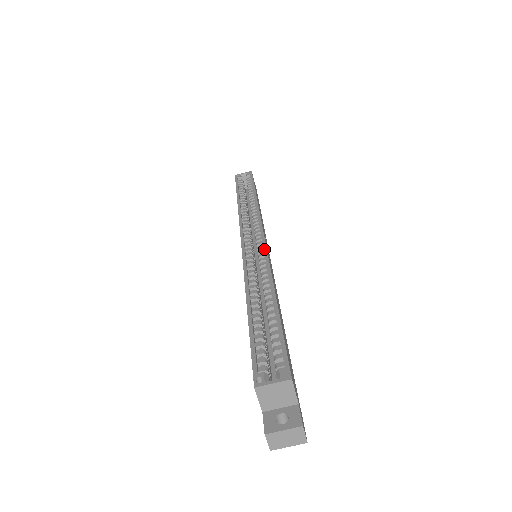
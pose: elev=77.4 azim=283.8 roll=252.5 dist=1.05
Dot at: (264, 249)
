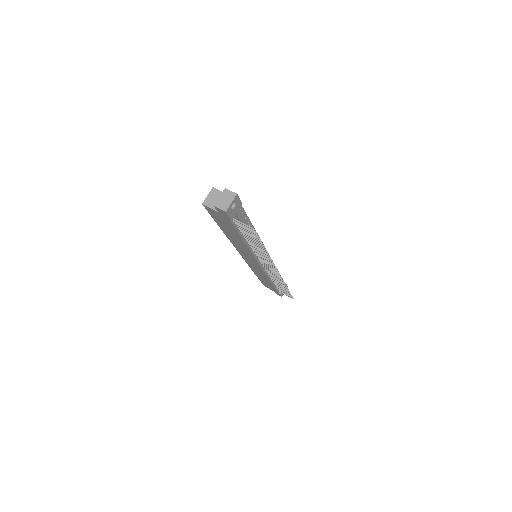
Dot at: occluded
